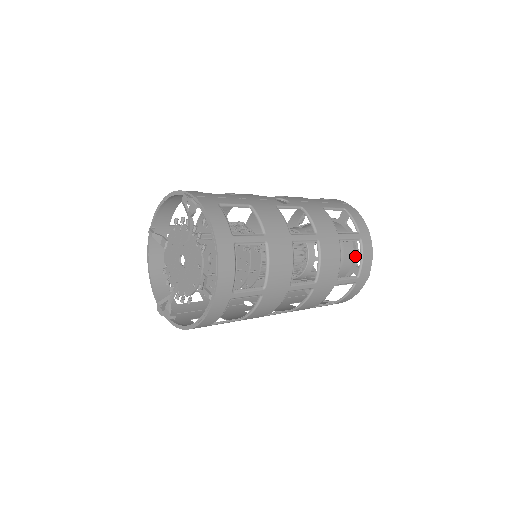
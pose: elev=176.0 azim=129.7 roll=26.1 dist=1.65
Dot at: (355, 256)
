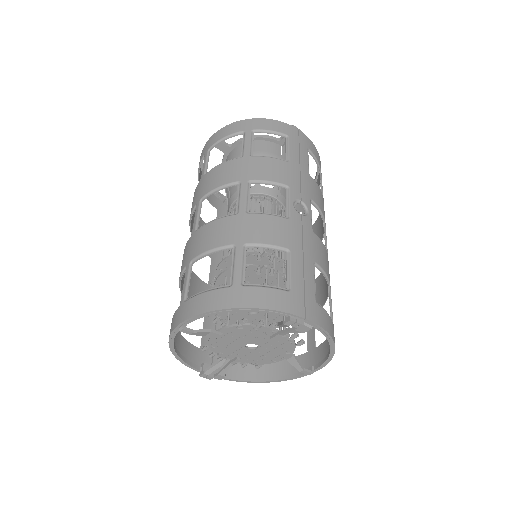
Dot at: occluded
